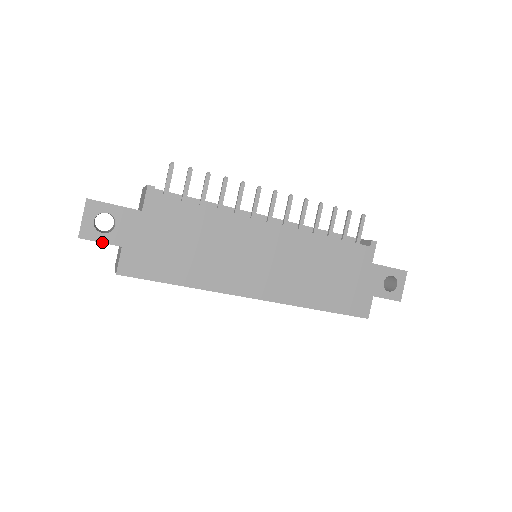
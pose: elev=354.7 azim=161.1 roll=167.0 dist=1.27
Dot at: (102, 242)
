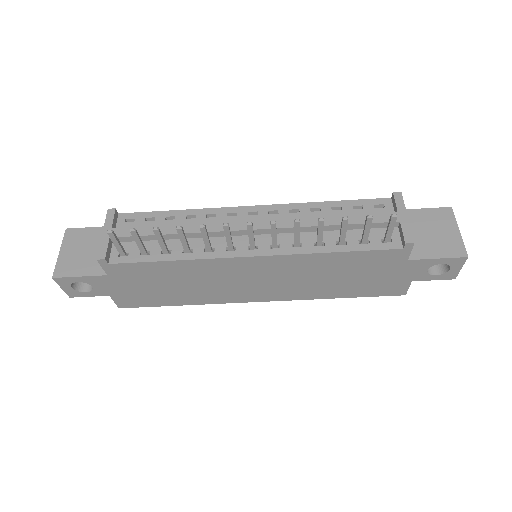
Dot at: (91, 296)
